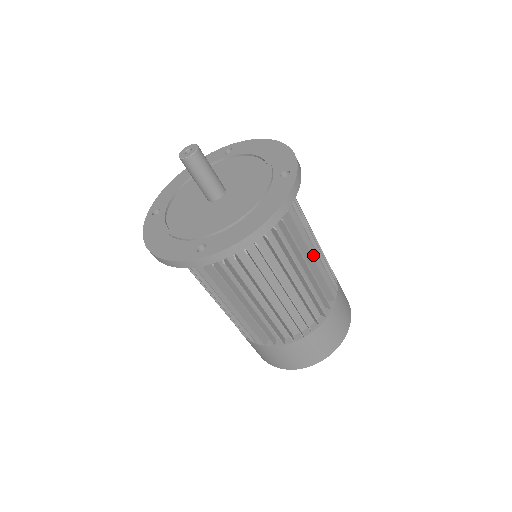
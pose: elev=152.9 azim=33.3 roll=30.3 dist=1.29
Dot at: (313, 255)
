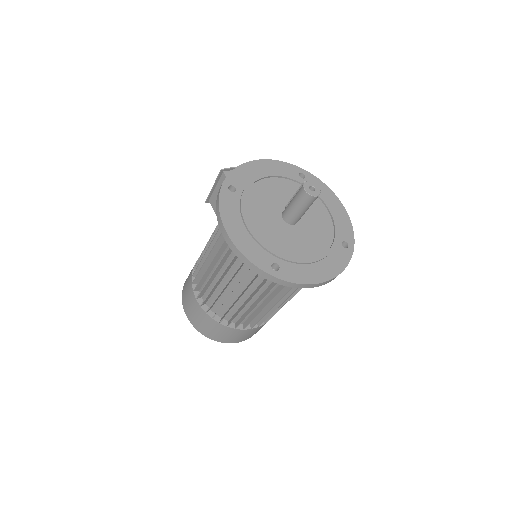
Dot at: occluded
